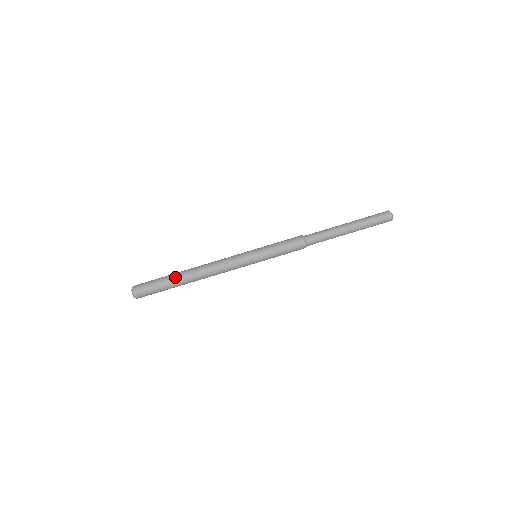
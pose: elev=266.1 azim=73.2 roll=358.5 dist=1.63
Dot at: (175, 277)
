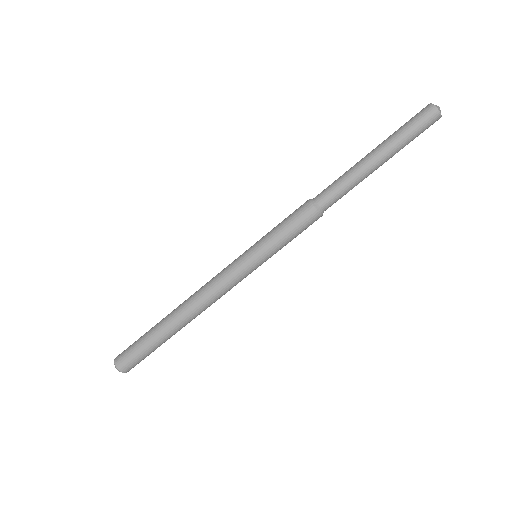
Dot at: (167, 336)
